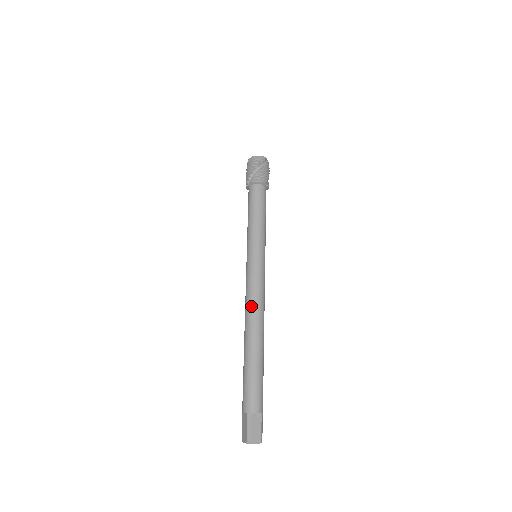
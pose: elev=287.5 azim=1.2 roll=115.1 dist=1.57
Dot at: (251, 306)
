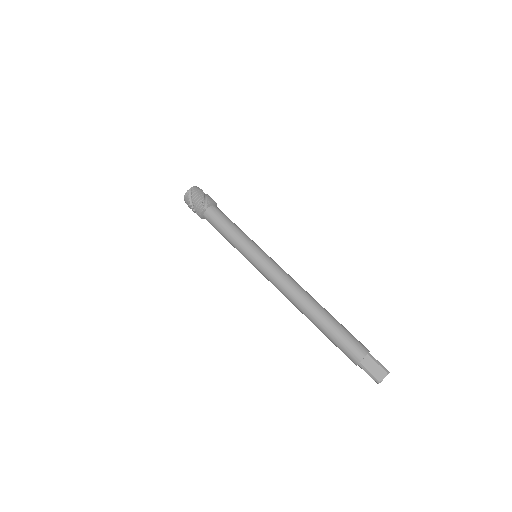
Dot at: (295, 284)
